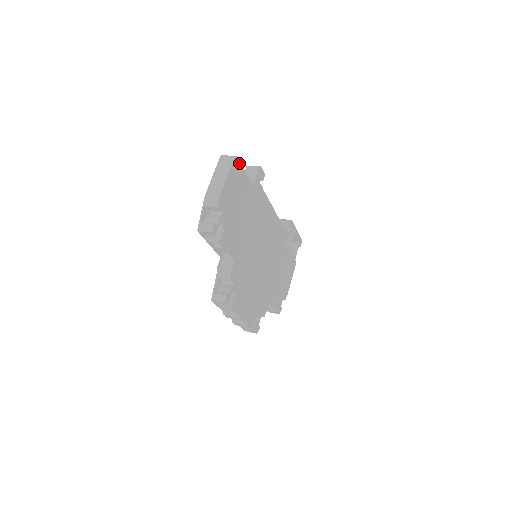
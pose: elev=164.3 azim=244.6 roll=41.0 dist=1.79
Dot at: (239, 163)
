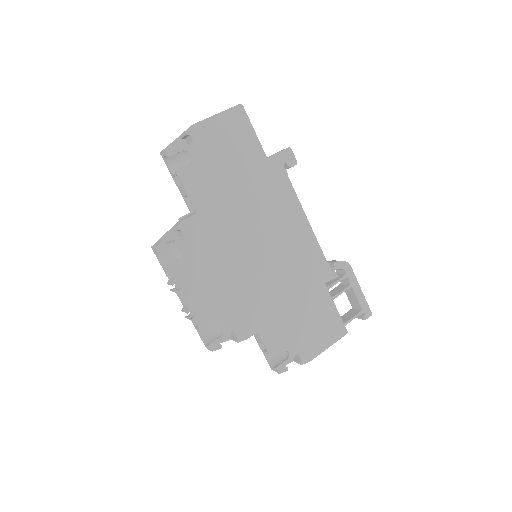
Dot at: (246, 116)
